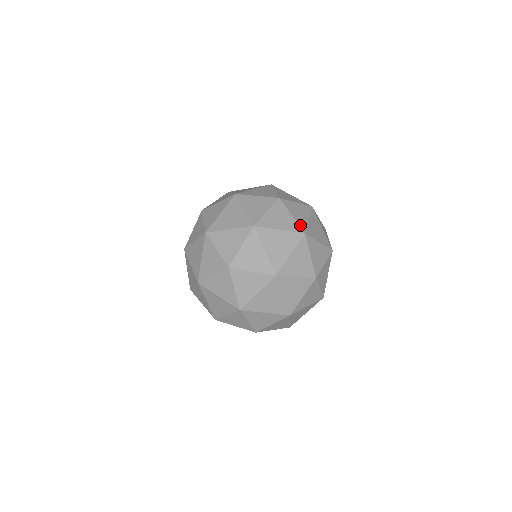
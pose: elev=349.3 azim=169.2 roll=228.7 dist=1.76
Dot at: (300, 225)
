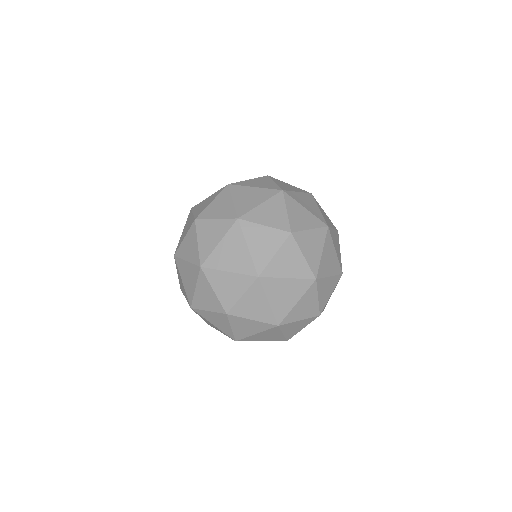
Dot at: (341, 264)
